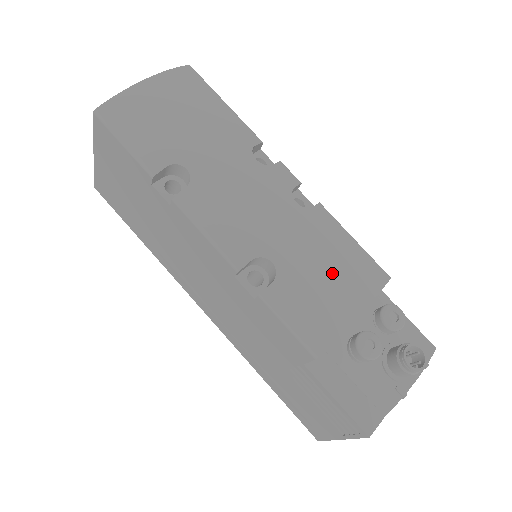
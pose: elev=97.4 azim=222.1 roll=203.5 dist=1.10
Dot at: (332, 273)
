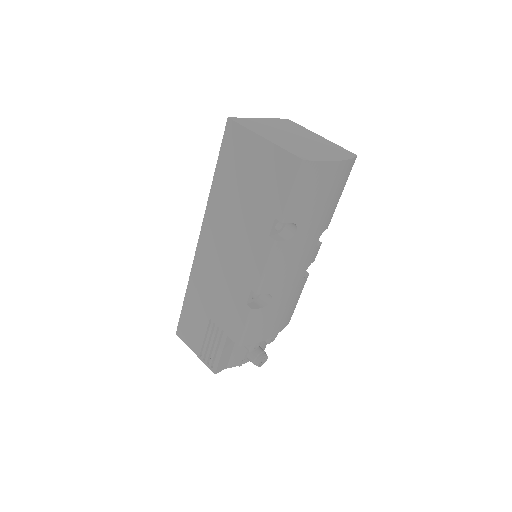
Dot at: (281, 316)
